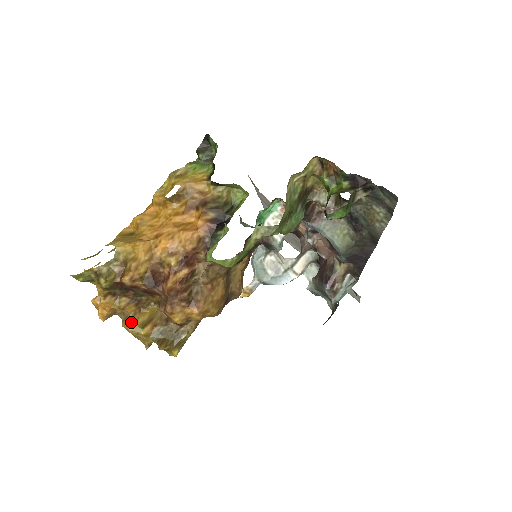
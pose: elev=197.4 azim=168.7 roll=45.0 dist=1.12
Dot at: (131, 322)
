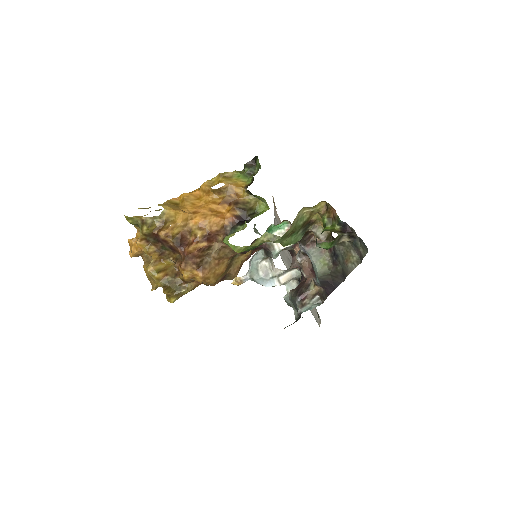
Dot at: (151, 265)
